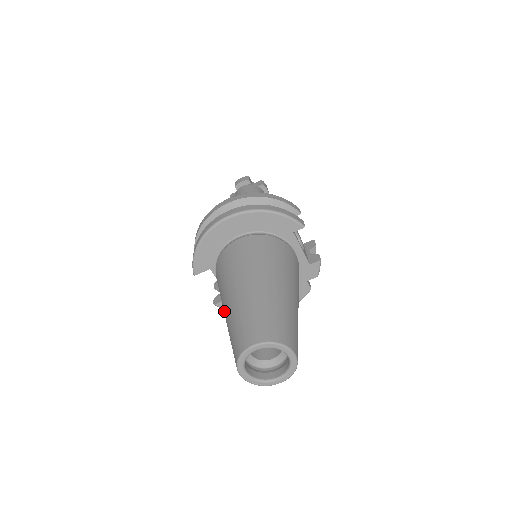
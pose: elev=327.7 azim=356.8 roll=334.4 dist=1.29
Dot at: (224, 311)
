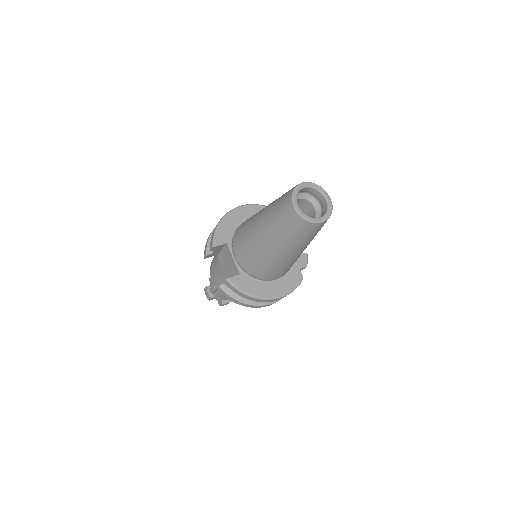
Dot at: (258, 222)
